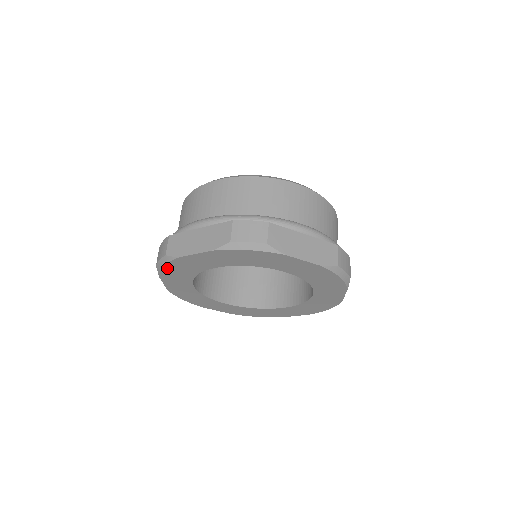
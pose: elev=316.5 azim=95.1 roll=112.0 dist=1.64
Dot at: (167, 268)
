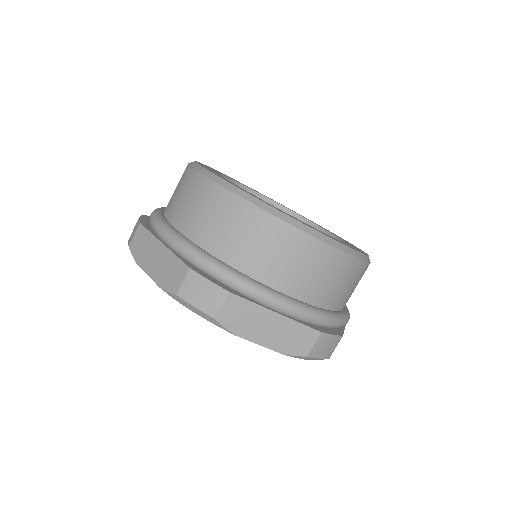
Dot at: occluded
